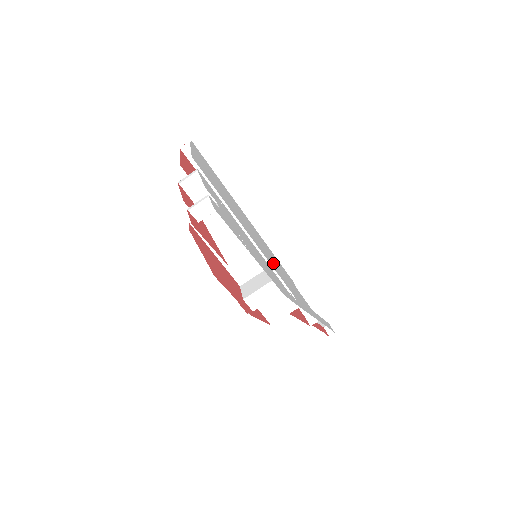
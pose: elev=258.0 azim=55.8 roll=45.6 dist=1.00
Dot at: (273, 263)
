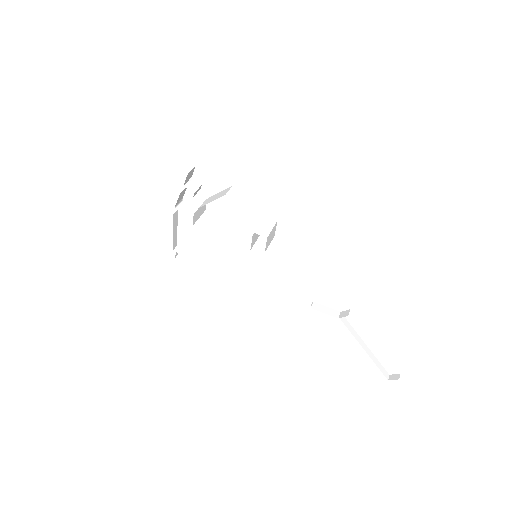
Dot at: occluded
